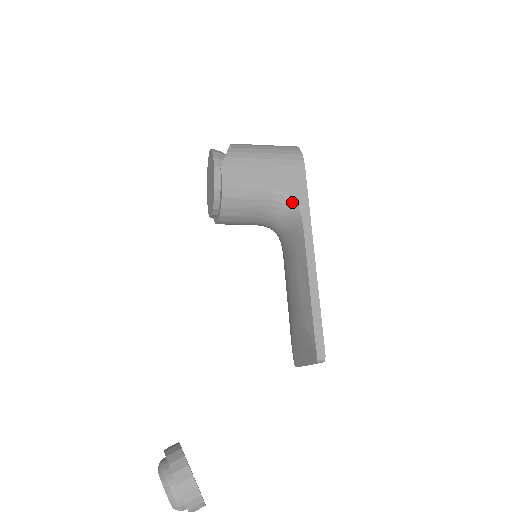
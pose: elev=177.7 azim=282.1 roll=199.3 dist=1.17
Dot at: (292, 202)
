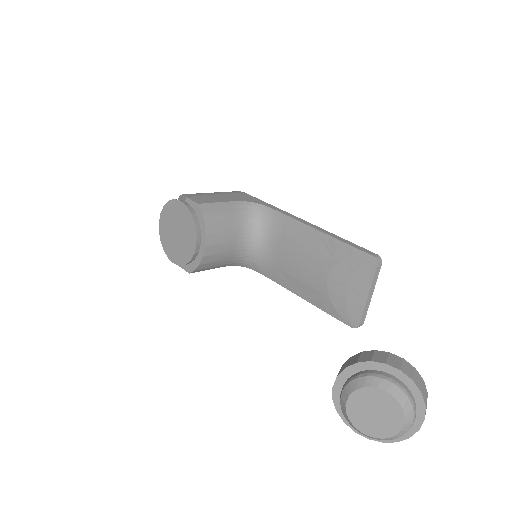
Dot at: (256, 206)
